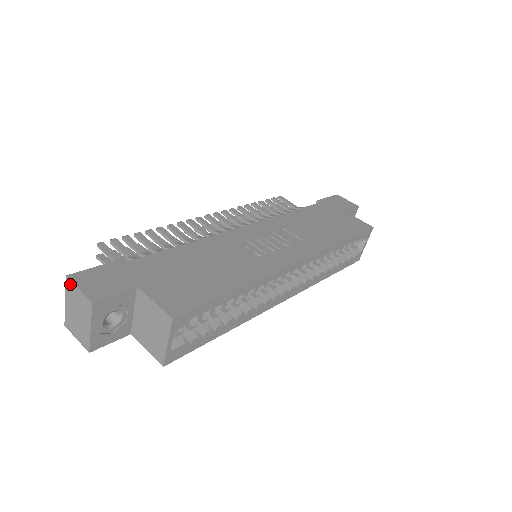
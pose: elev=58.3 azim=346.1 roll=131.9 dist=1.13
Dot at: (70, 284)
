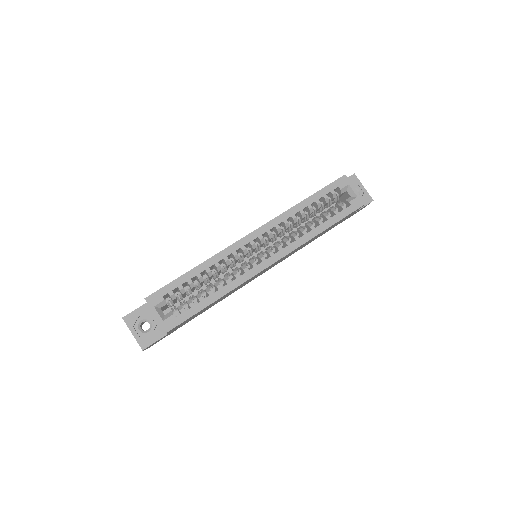
Dot at: occluded
